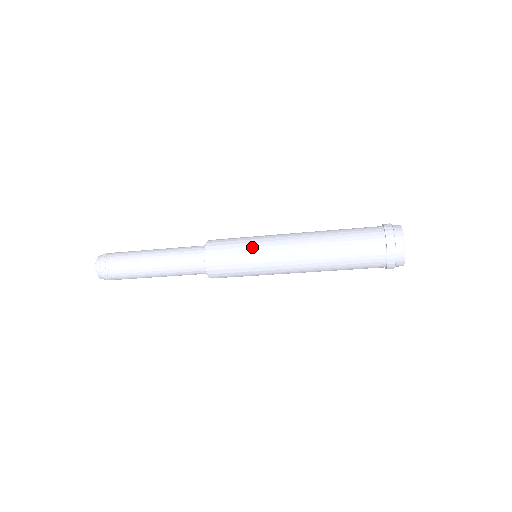
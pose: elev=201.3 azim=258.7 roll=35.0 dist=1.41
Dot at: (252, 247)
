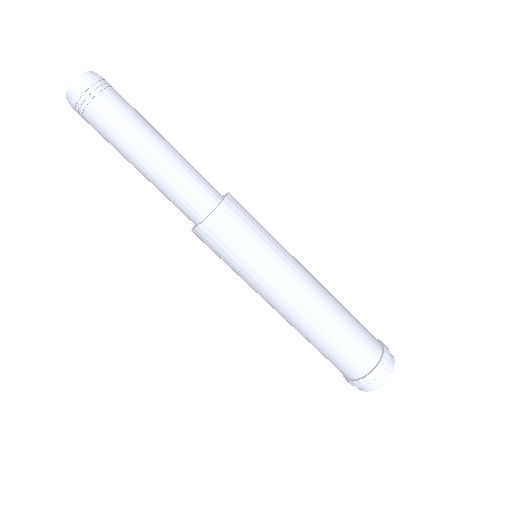
Dot at: (271, 248)
